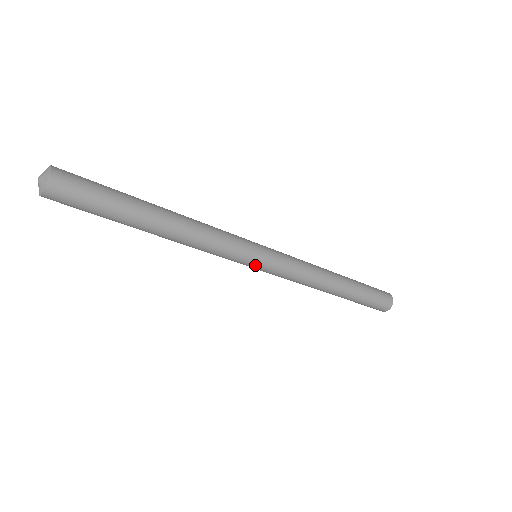
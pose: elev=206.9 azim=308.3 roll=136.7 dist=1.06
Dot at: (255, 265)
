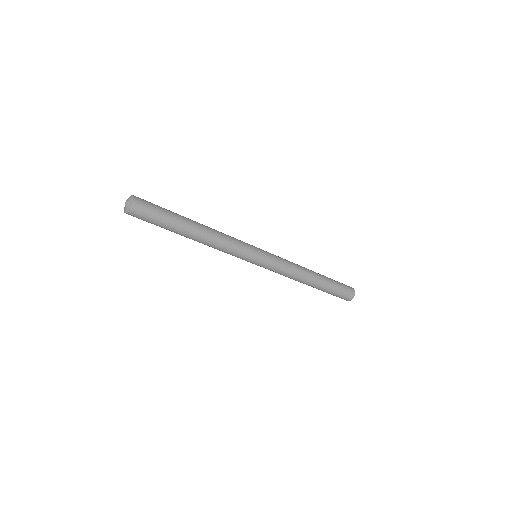
Dot at: occluded
